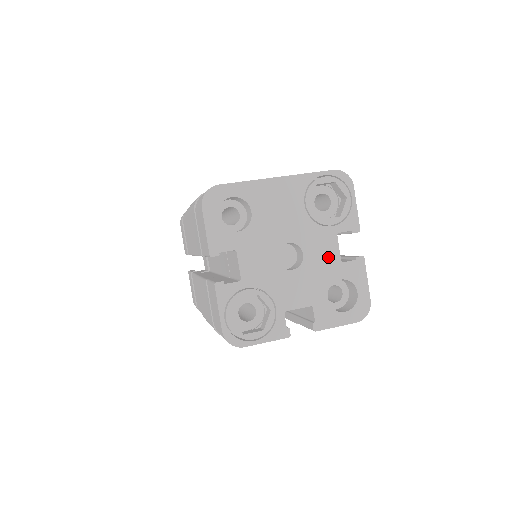
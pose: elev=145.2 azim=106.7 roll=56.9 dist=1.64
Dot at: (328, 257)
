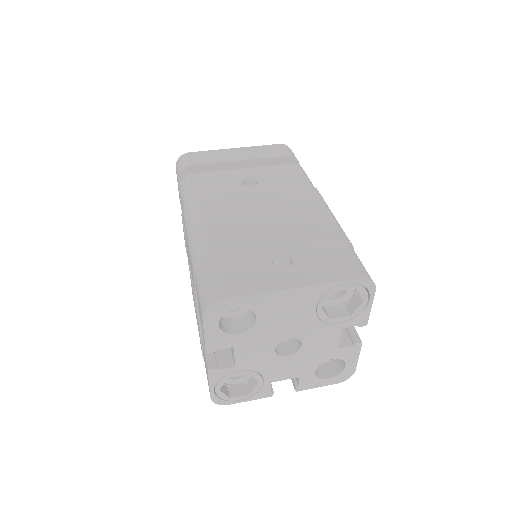
Dot at: (326, 345)
